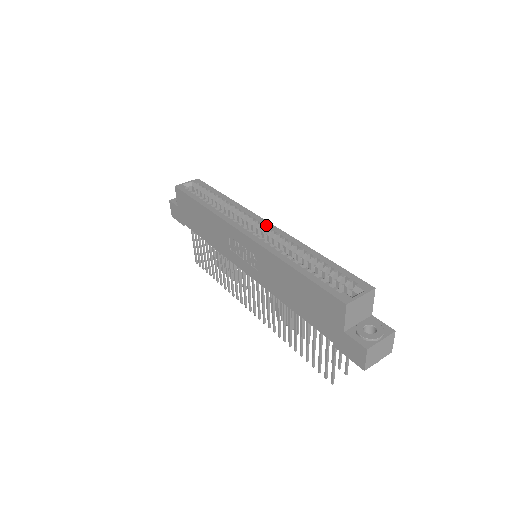
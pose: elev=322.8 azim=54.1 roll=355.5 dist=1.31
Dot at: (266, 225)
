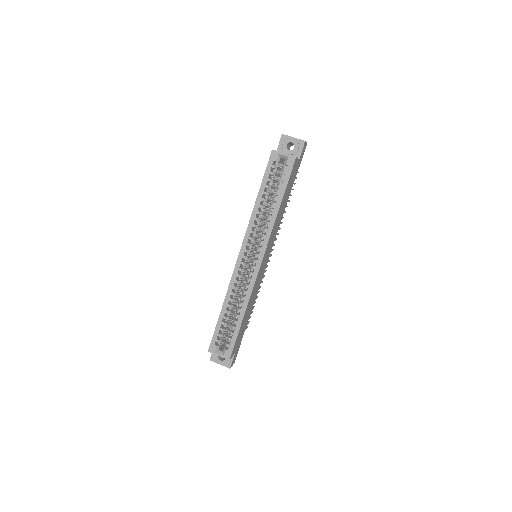
Dot at: (256, 266)
